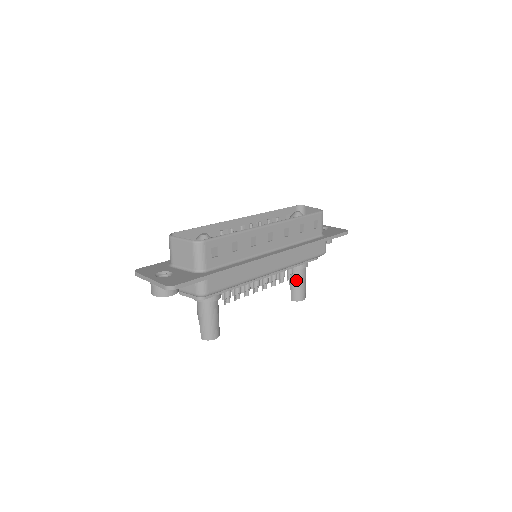
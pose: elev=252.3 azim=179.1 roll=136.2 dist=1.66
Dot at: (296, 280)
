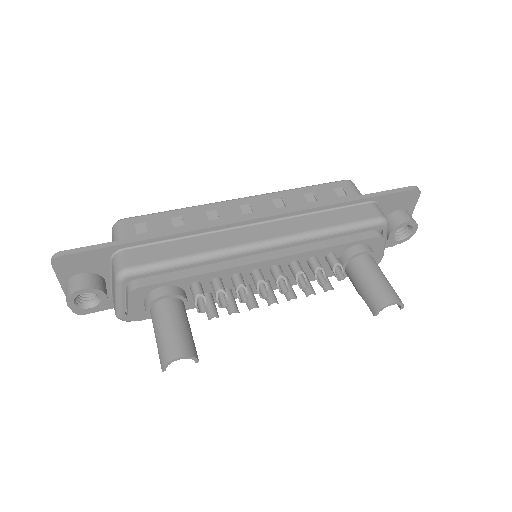
Dot at: (359, 278)
